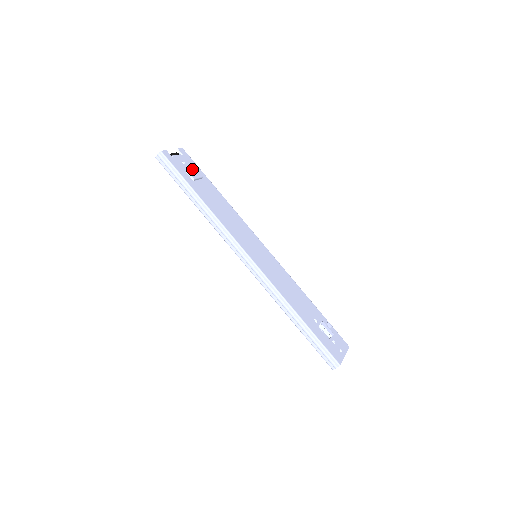
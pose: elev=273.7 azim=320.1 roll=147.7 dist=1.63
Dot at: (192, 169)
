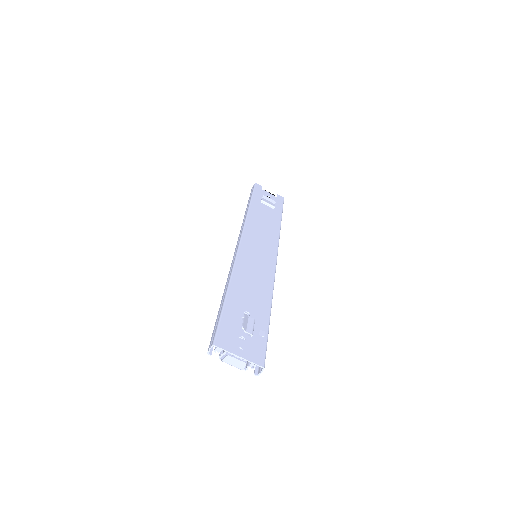
Dot at: (269, 199)
